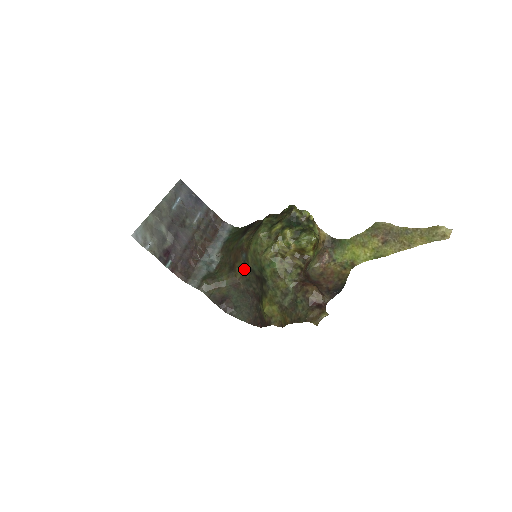
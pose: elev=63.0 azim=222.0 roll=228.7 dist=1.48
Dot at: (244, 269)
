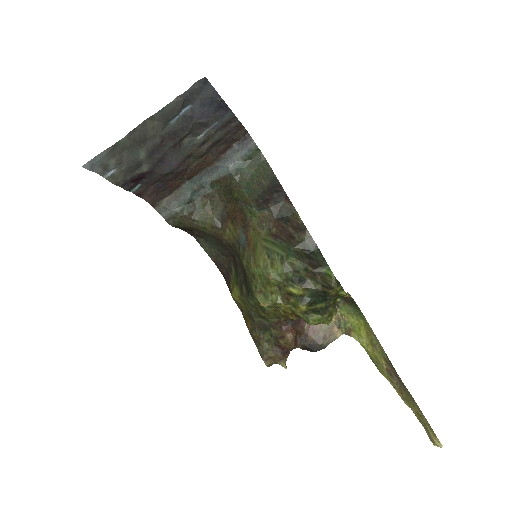
Dot at: (235, 245)
